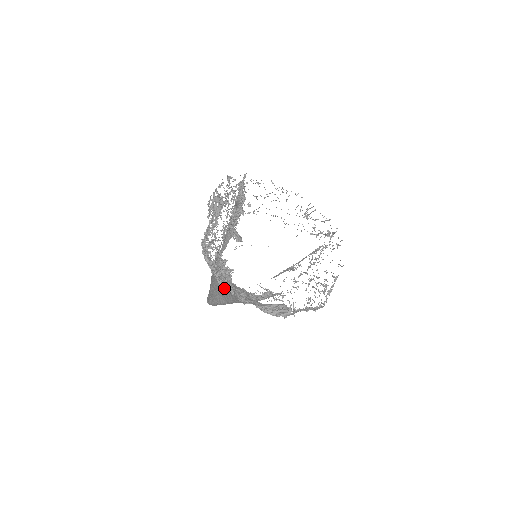
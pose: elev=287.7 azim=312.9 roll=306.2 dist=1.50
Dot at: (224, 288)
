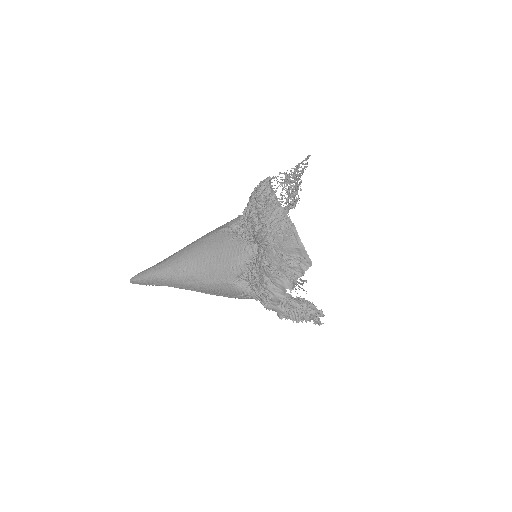
Dot at: (218, 243)
